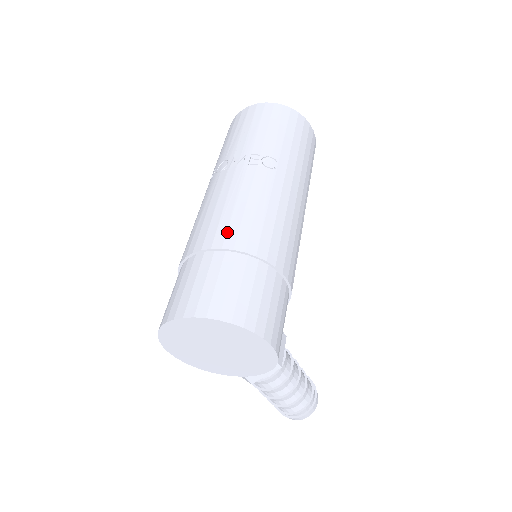
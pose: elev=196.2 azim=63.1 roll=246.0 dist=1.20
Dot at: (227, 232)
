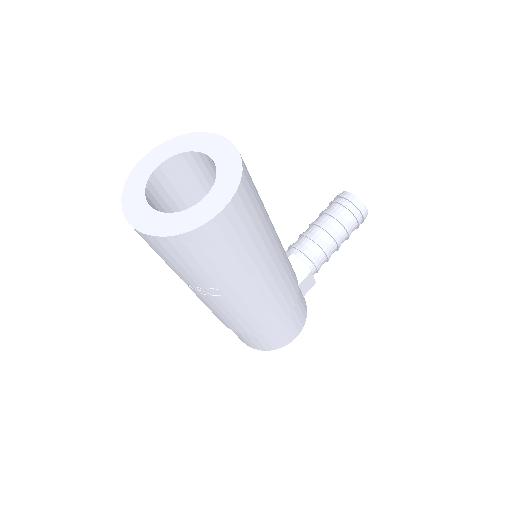
Dot at: (229, 326)
